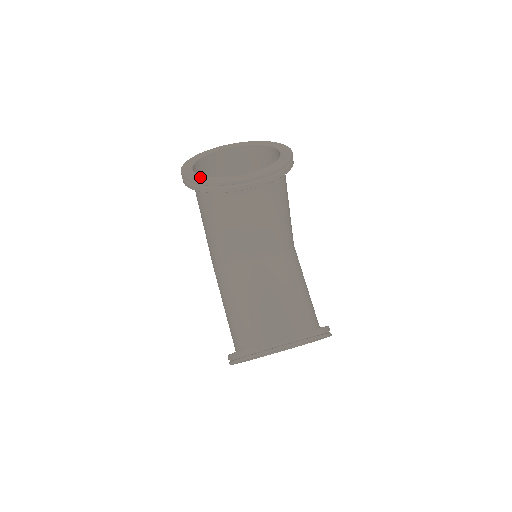
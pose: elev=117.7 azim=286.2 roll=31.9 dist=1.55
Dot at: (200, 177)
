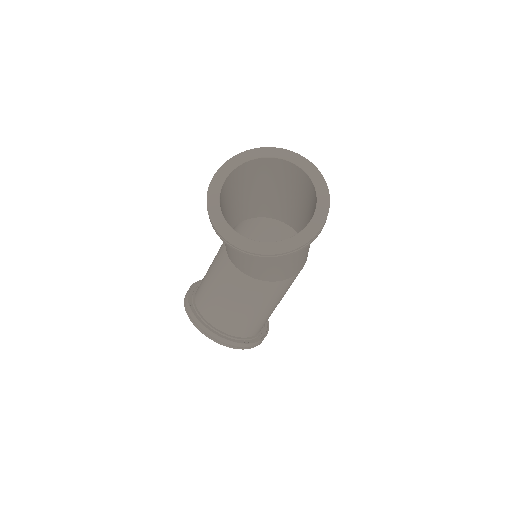
Dot at: (216, 191)
